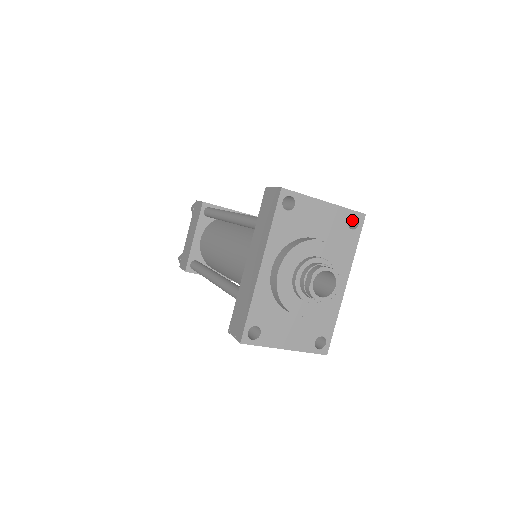
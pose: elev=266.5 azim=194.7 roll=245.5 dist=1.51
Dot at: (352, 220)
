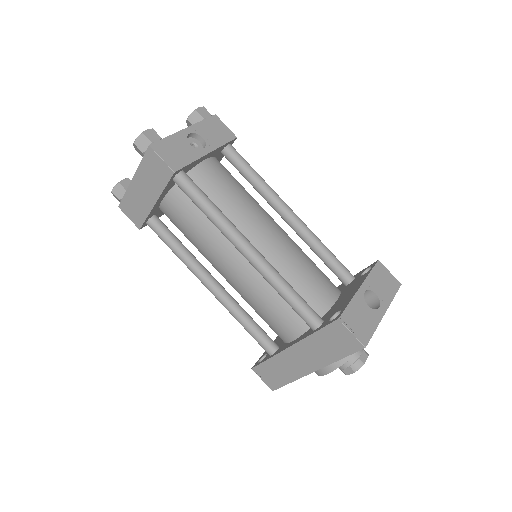
Dot at: occluded
